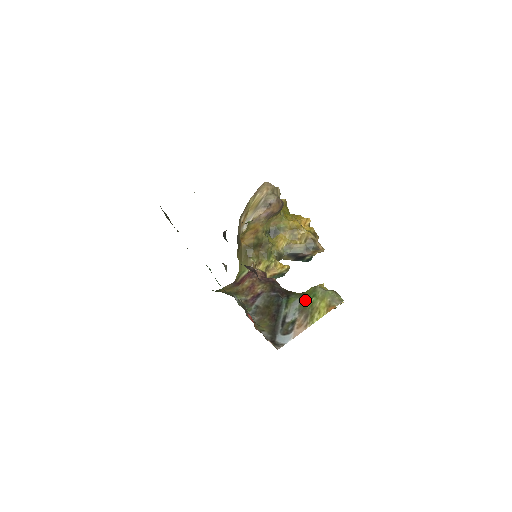
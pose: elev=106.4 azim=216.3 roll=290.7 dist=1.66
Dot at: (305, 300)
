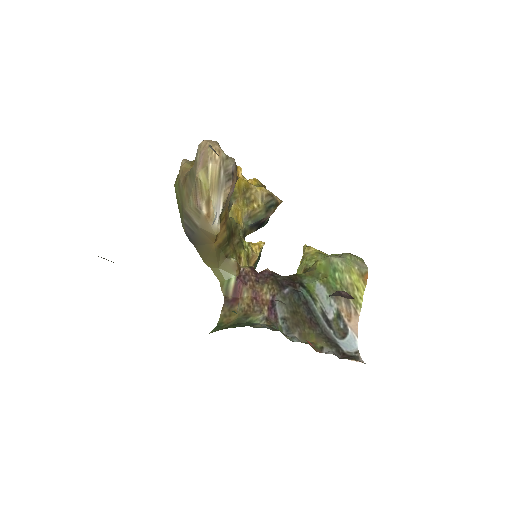
Dot at: (328, 281)
